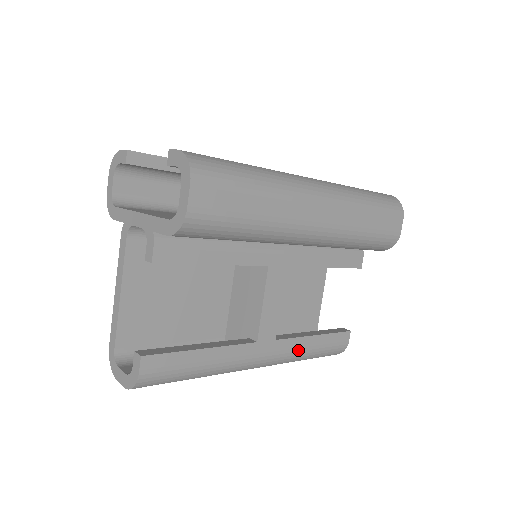
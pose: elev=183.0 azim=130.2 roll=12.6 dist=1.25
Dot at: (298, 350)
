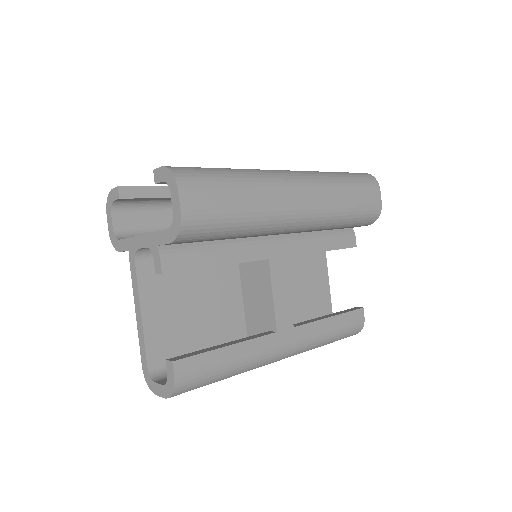
Dot at: (318, 334)
